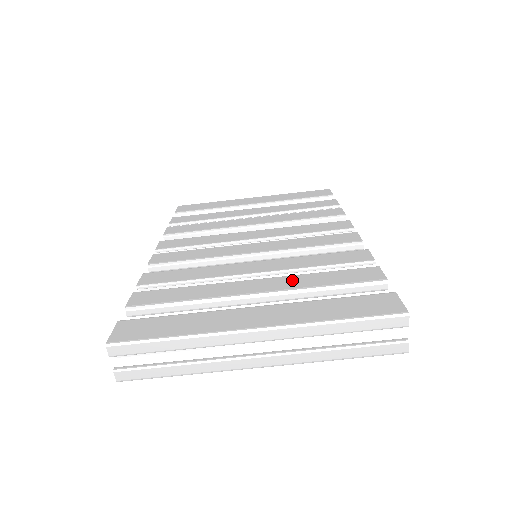
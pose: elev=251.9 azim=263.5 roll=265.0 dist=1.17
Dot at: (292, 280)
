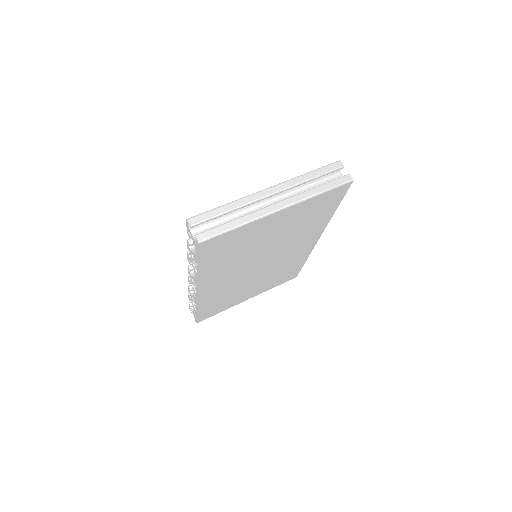
Dot at: occluded
